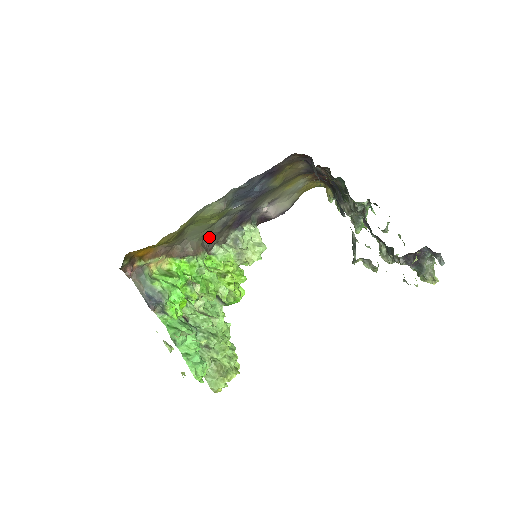
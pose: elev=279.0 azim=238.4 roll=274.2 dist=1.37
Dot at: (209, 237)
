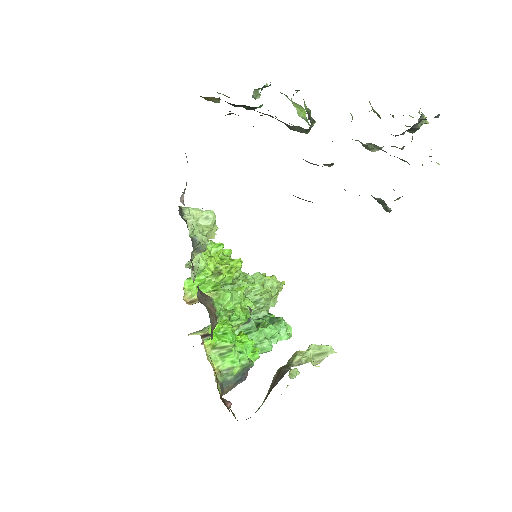
Dot at: (198, 292)
